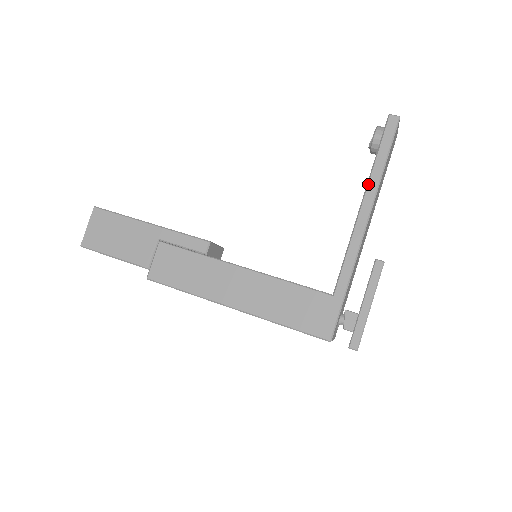
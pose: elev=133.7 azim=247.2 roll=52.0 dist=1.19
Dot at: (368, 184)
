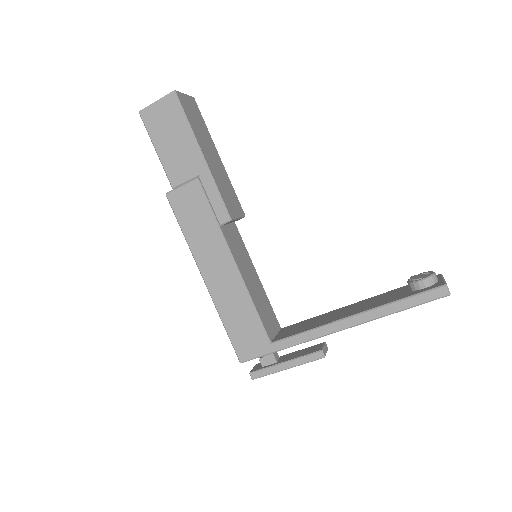
Dot at: (372, 310)
